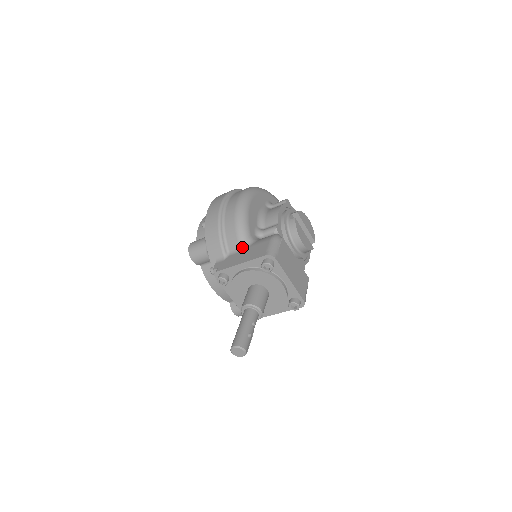
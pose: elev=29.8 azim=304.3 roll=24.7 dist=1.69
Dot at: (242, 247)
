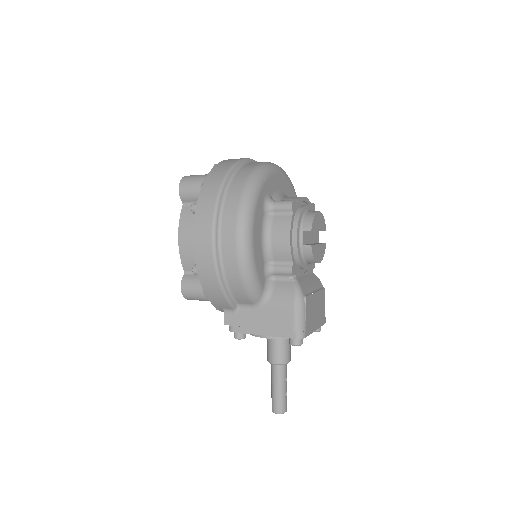
Dot at: (256, 305)
